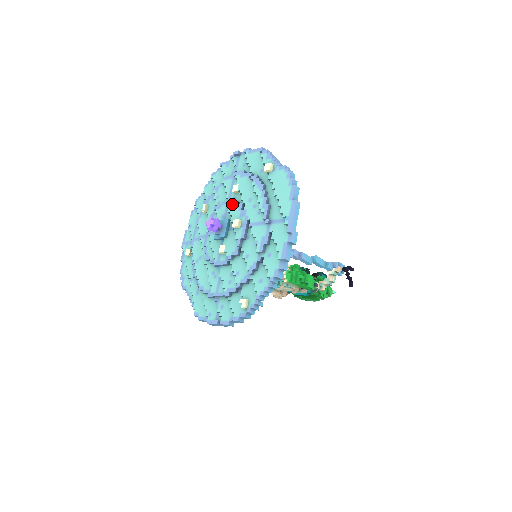
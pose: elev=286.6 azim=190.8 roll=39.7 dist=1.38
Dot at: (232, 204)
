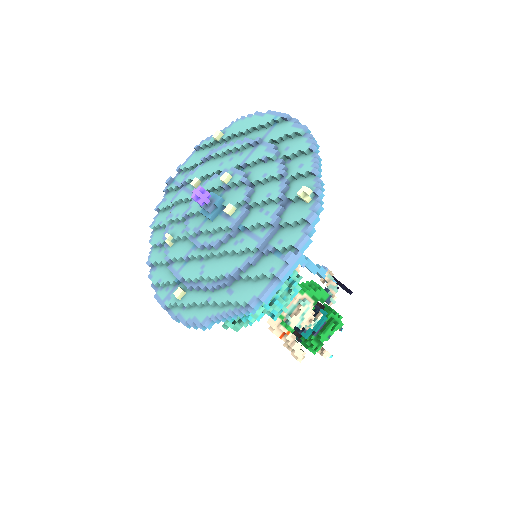
Dot at: (203, 185)
